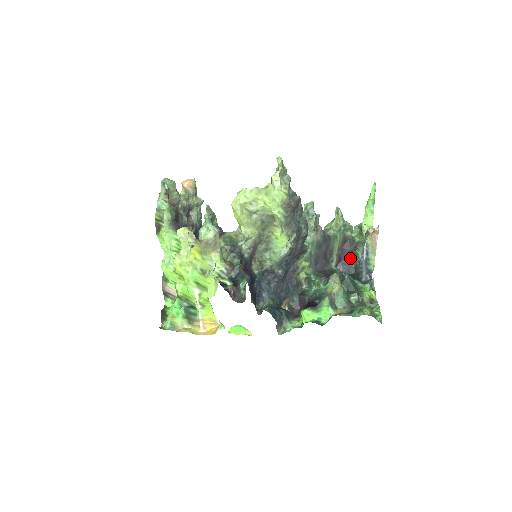
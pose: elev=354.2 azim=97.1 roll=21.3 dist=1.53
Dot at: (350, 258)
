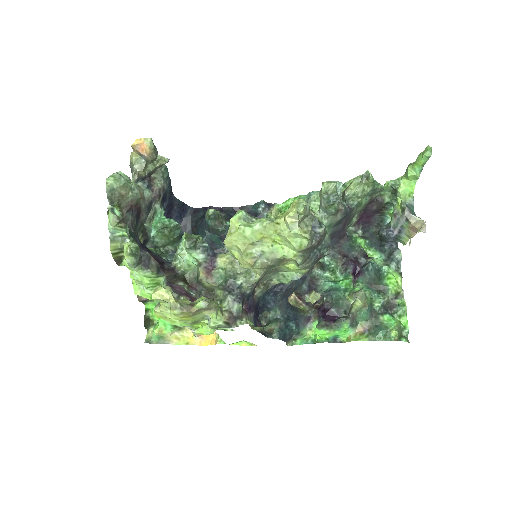
Dot at: (373, 217)
